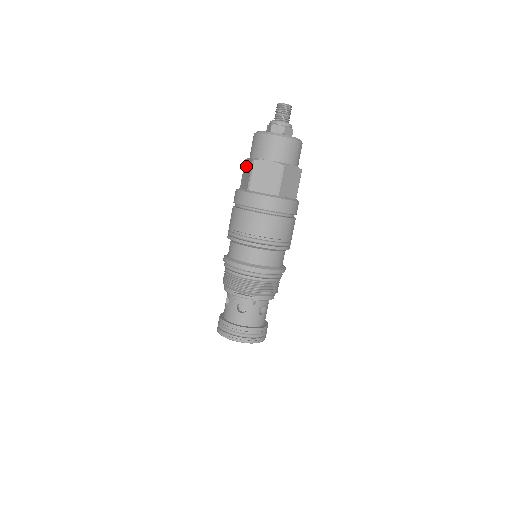
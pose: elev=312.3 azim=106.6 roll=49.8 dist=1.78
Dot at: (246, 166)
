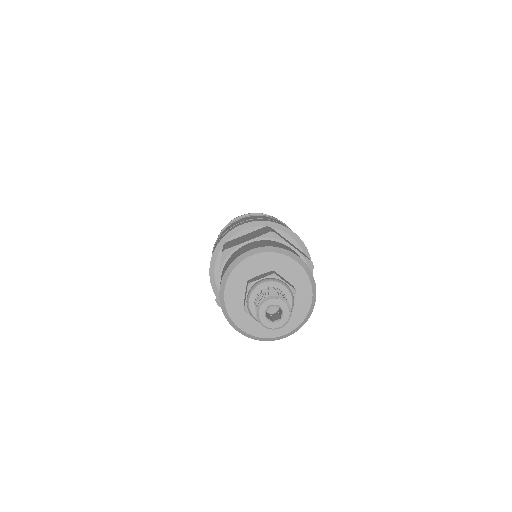
Dot at: occluded
